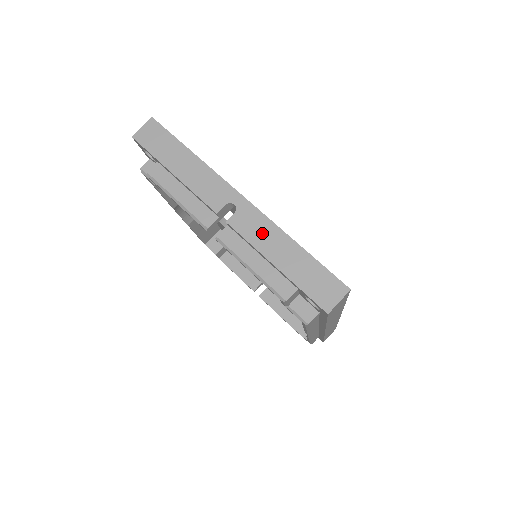
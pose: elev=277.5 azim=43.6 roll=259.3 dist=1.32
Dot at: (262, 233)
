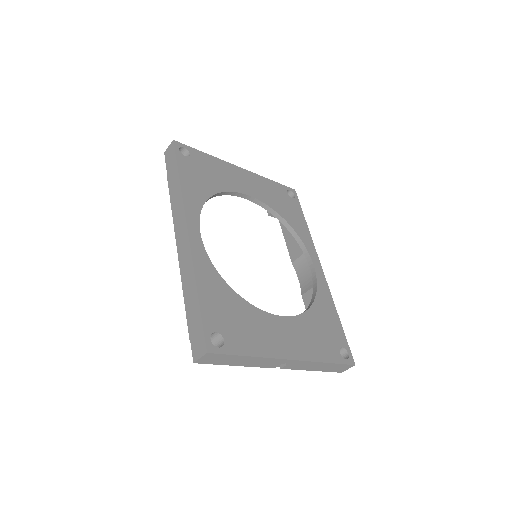
Dot at: (305, 366)
